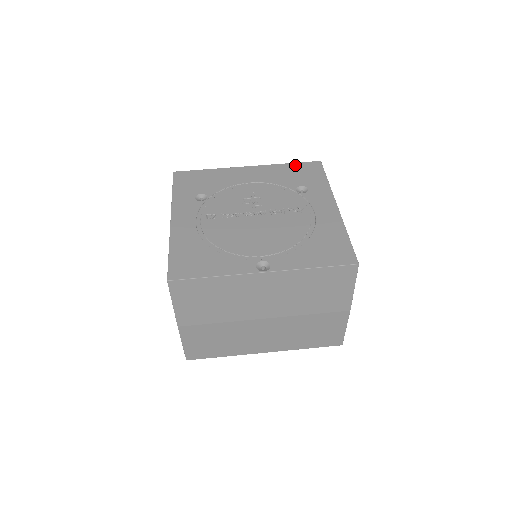
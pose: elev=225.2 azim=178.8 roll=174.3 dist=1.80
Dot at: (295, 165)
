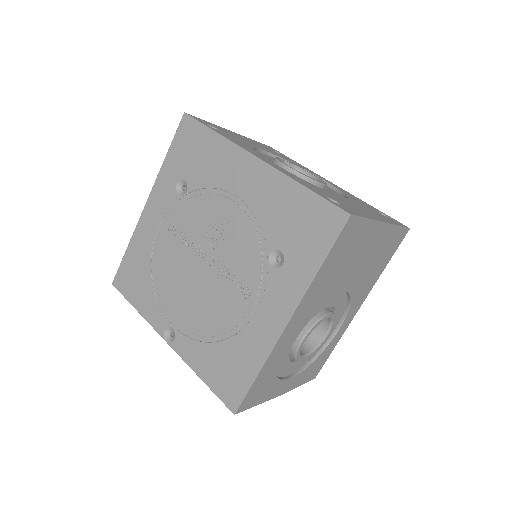
Dot at: (309, 199)
